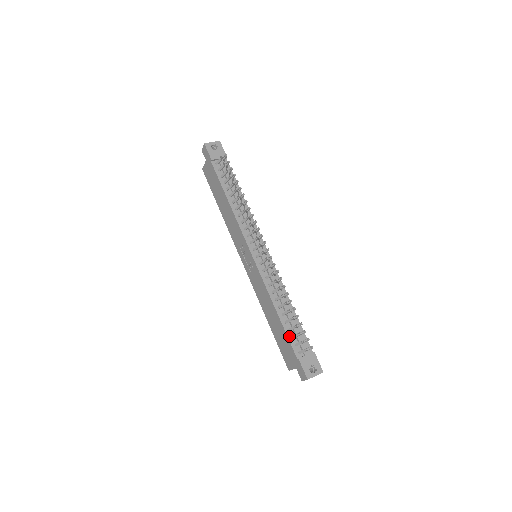
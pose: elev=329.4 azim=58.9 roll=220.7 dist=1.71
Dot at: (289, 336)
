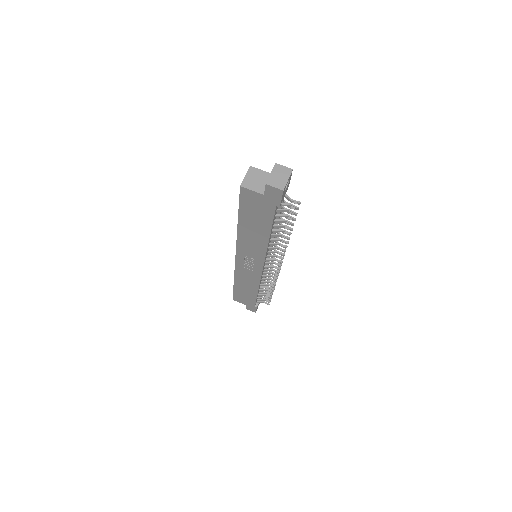
Dot at: occluded
